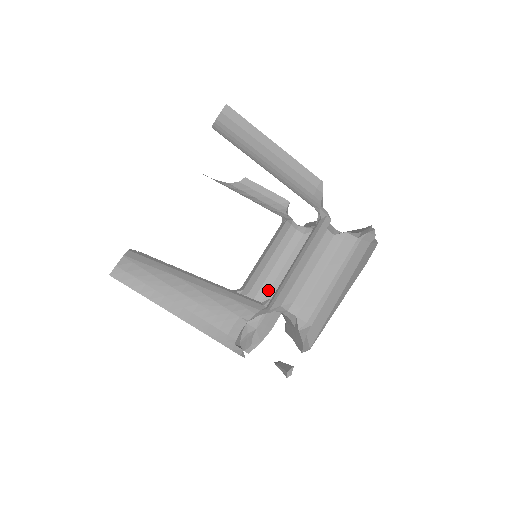
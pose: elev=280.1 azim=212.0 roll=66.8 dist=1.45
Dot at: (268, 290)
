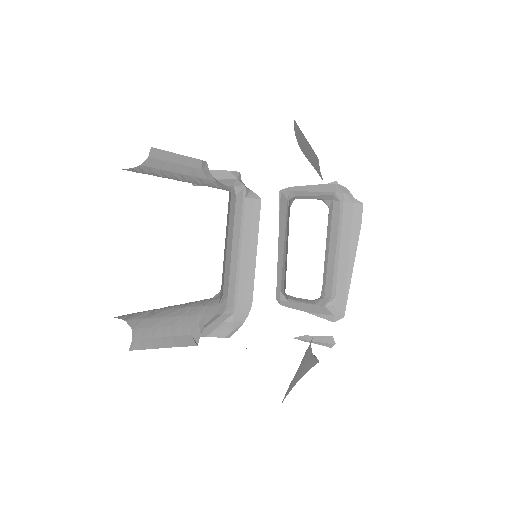
Dot at: (229, 271)
